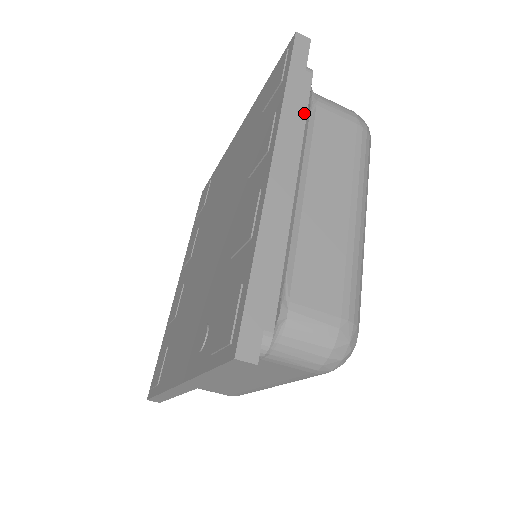
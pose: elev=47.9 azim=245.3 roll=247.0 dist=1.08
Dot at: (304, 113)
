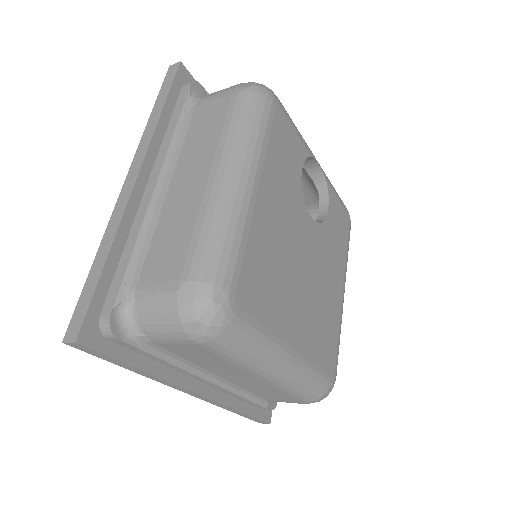
Dot at: (176, 122)
